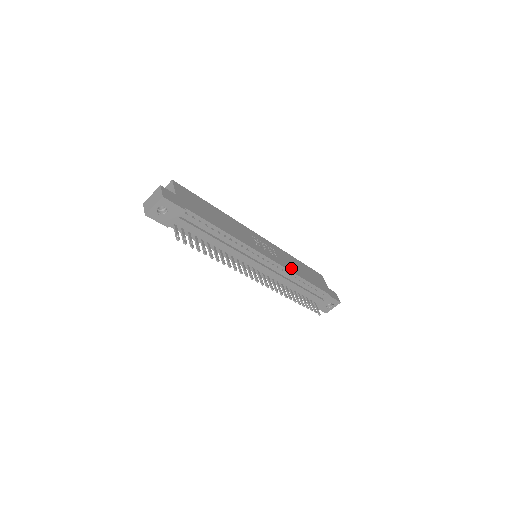
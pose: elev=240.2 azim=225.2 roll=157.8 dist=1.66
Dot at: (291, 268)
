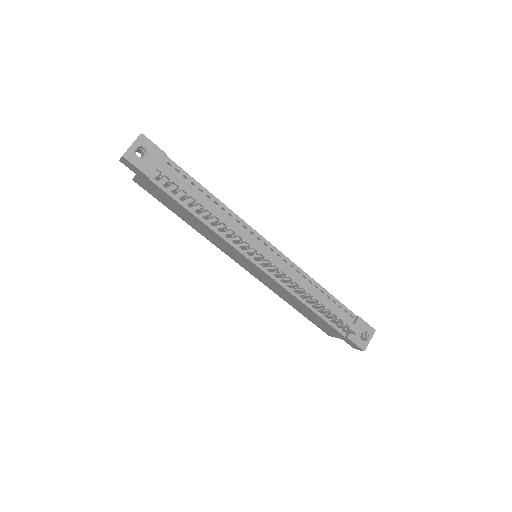
Dot at: occluded
